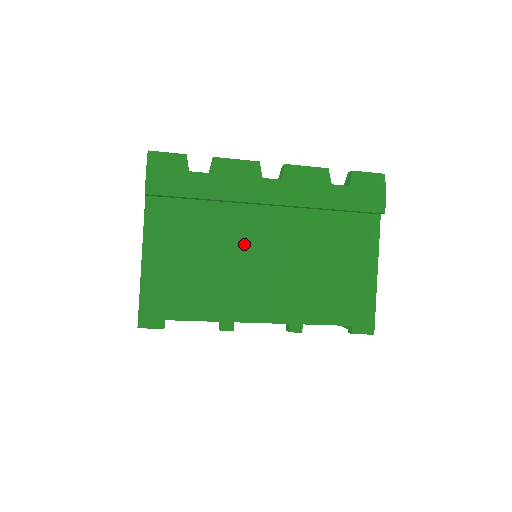
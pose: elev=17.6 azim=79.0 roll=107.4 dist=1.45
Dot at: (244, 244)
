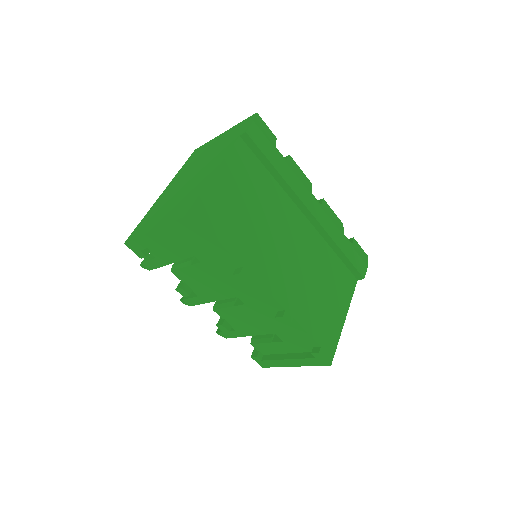
Dot at: (281, 225)
